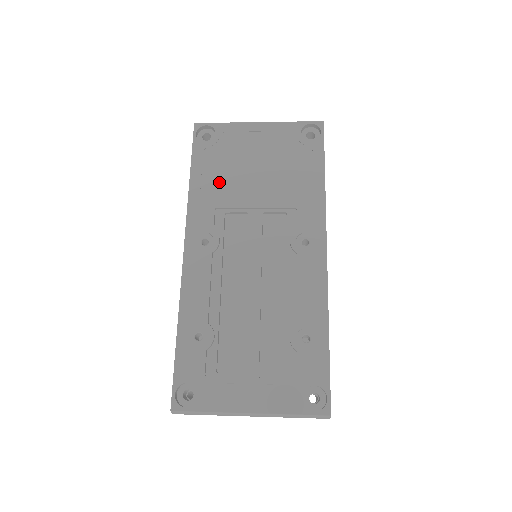
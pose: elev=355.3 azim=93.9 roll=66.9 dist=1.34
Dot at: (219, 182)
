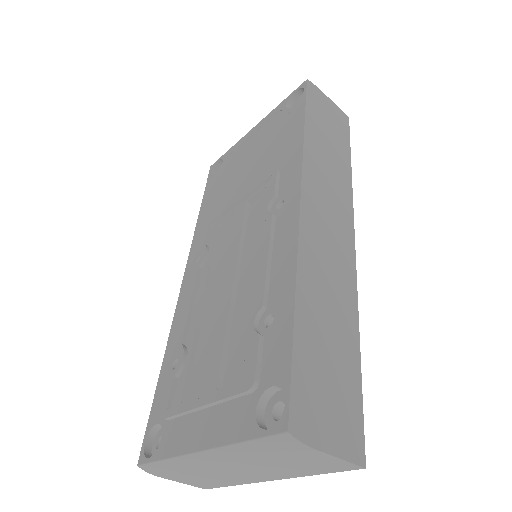
Dot at: (218, 200)
